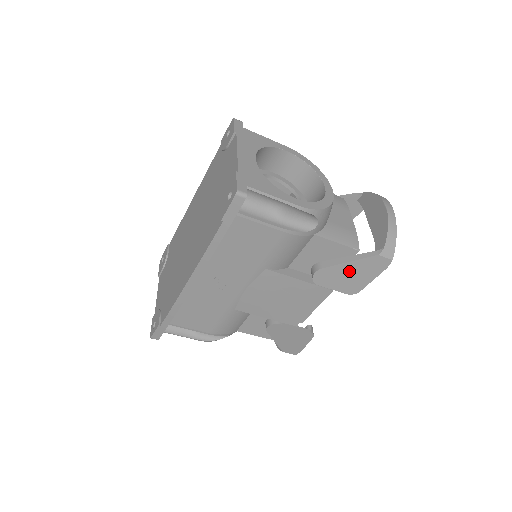
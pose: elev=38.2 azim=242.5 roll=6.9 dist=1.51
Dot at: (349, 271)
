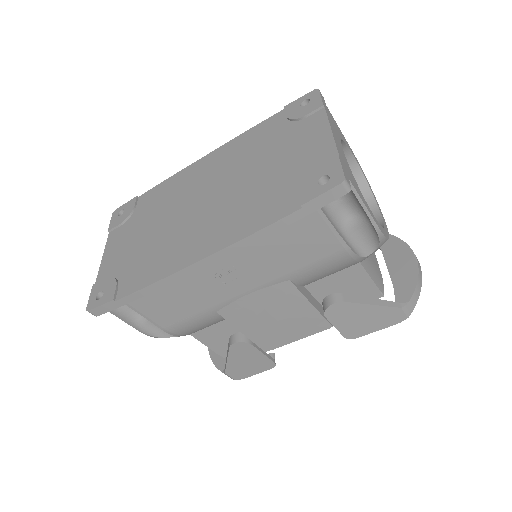
Dot at: (364, 314)
